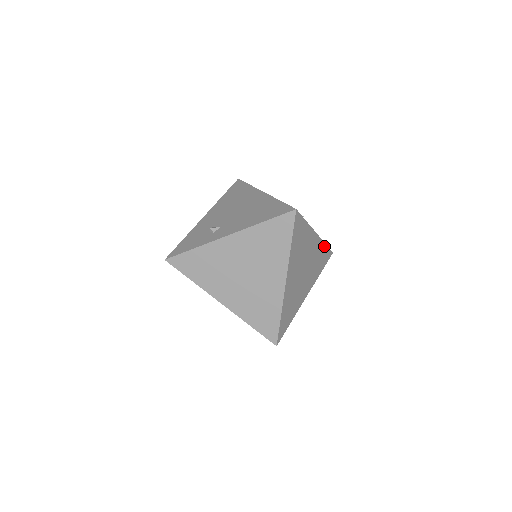
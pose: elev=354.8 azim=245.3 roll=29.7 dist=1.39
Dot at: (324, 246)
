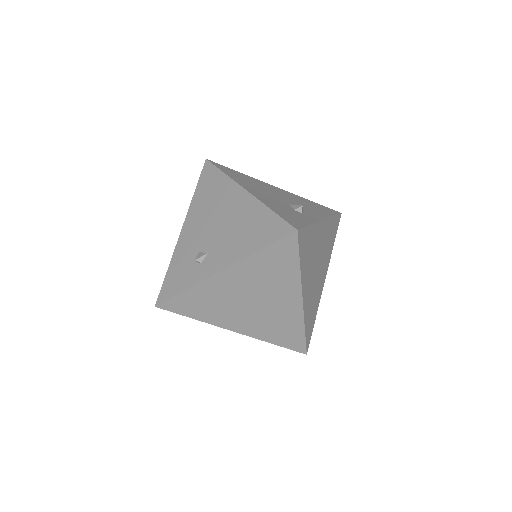
Dot at: (332, 220)
